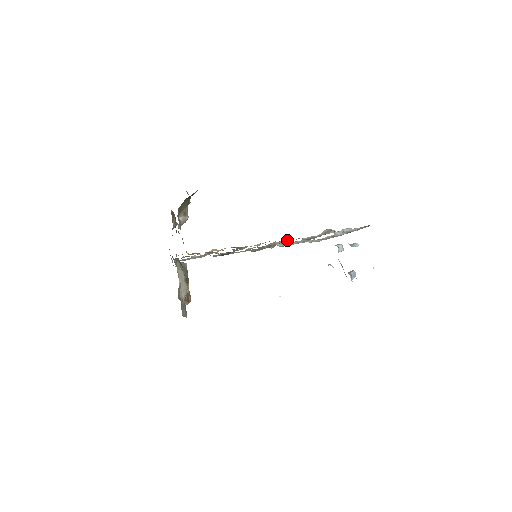
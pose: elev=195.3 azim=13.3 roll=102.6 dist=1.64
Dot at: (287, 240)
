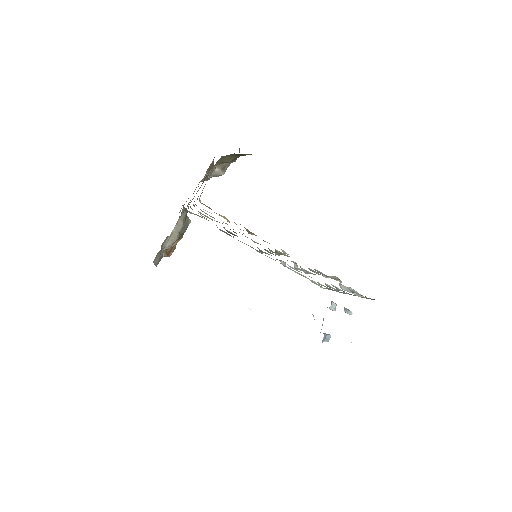
Dot at: occluded
